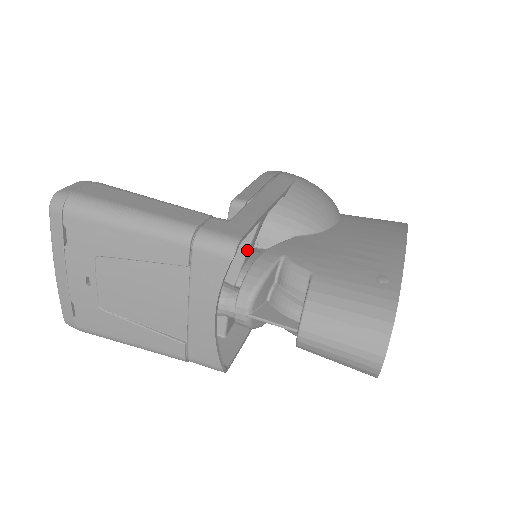
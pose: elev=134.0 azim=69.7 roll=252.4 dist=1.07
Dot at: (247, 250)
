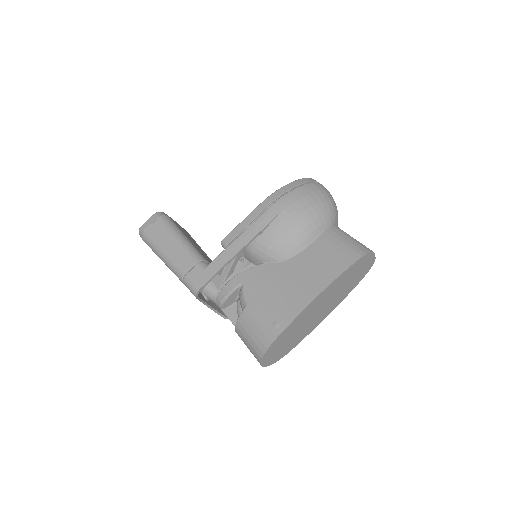
Dot at: (227, 273)
